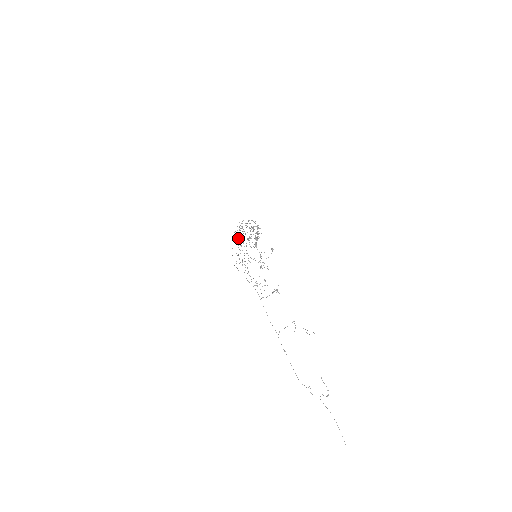
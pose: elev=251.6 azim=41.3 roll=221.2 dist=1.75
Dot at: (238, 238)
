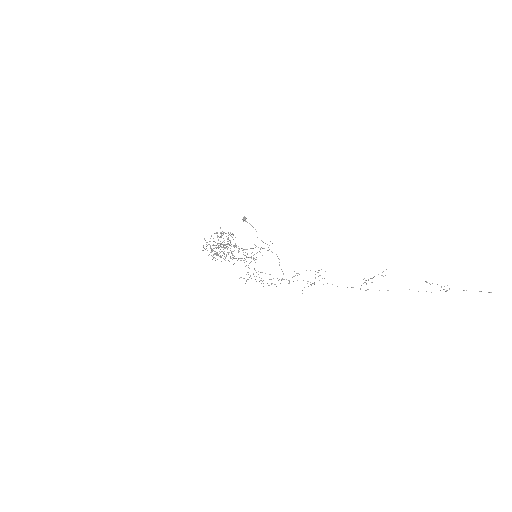
Dot at: occluded
